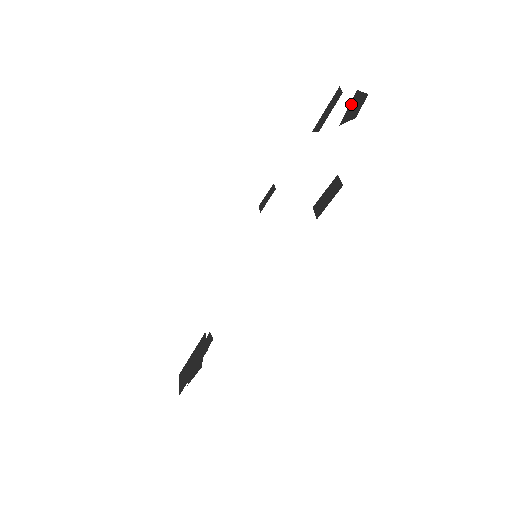
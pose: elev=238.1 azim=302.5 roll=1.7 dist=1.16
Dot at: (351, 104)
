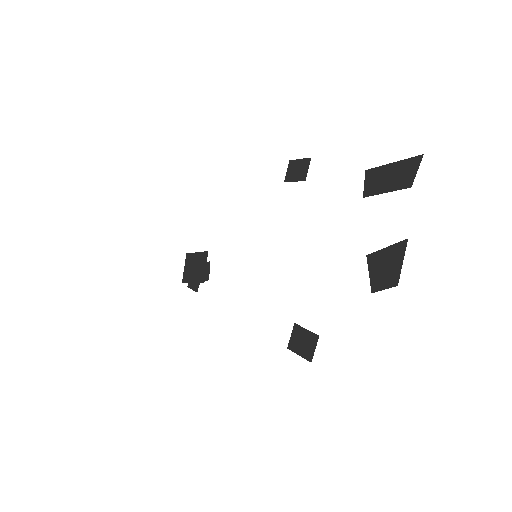
Dot at: (390, 251)
